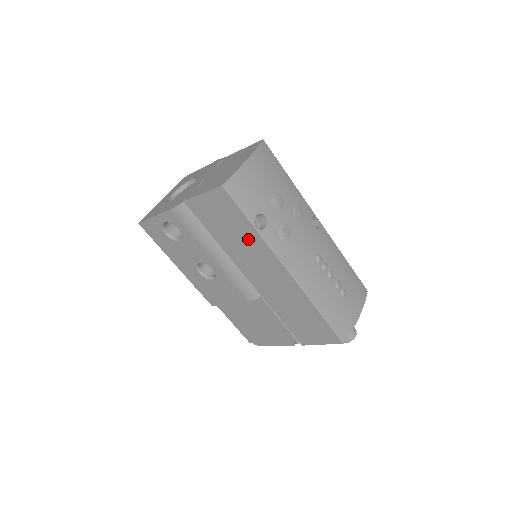
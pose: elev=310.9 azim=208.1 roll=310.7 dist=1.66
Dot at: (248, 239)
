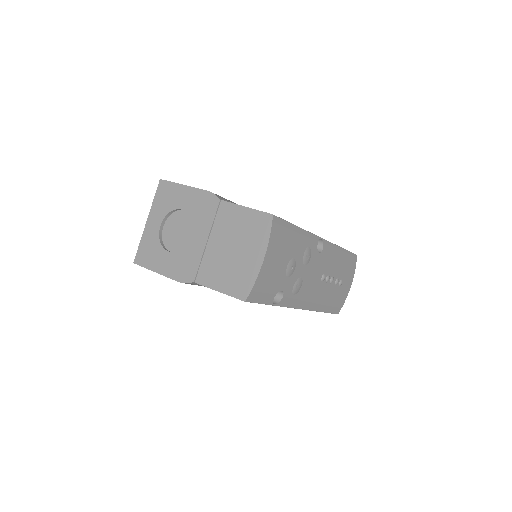
Dot at: occluded
